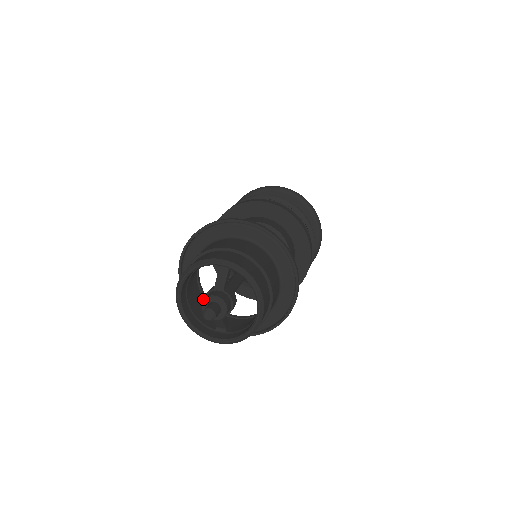
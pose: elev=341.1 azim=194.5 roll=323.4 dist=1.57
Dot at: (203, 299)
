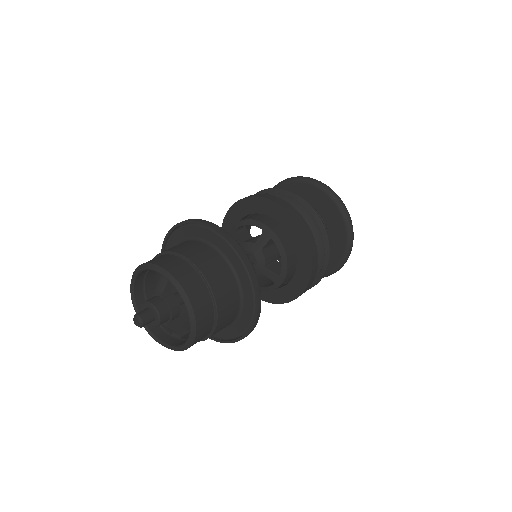
Dot at: (142, 304)
